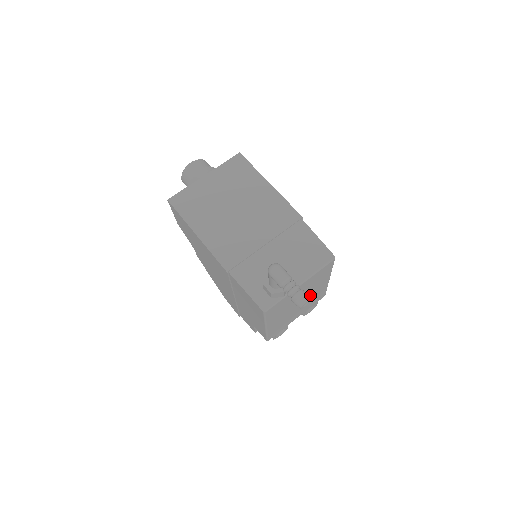
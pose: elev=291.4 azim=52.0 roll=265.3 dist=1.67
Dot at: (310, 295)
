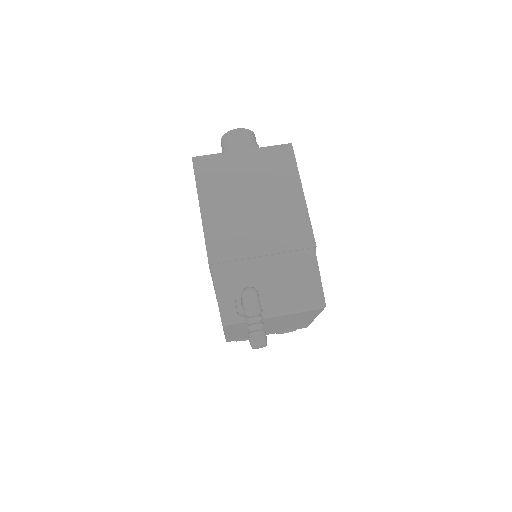
Dot at: (287, 324)
